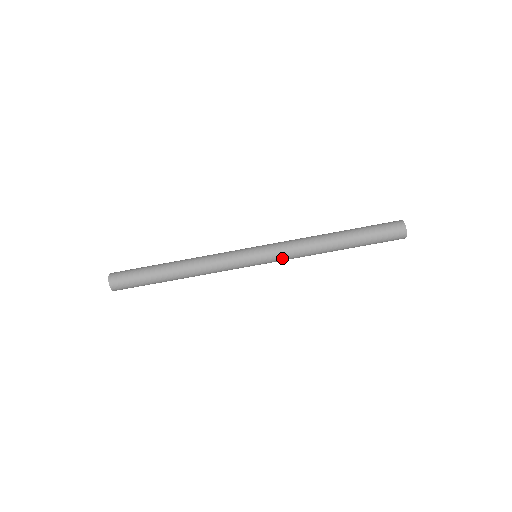
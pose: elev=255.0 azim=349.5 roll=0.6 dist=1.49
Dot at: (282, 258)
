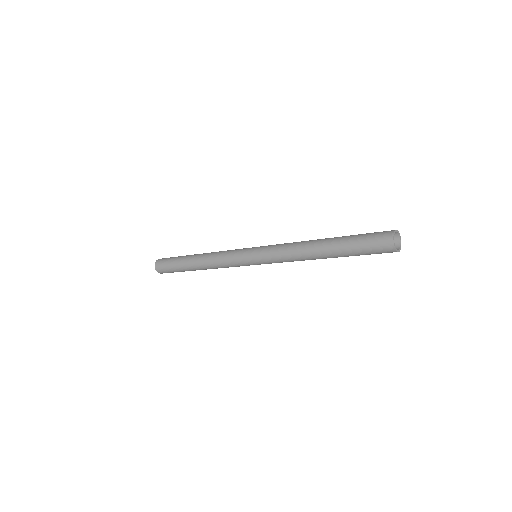
Dot at: occluded
